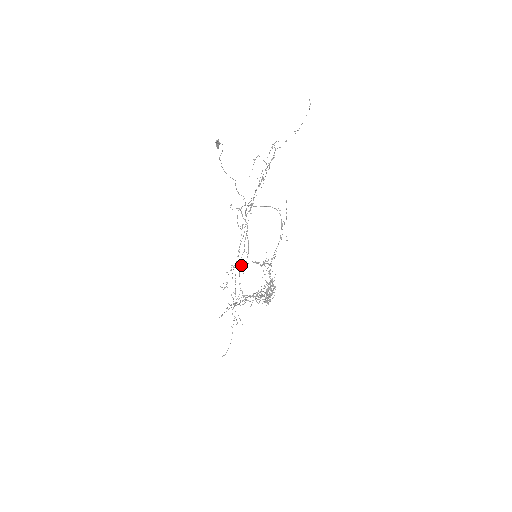
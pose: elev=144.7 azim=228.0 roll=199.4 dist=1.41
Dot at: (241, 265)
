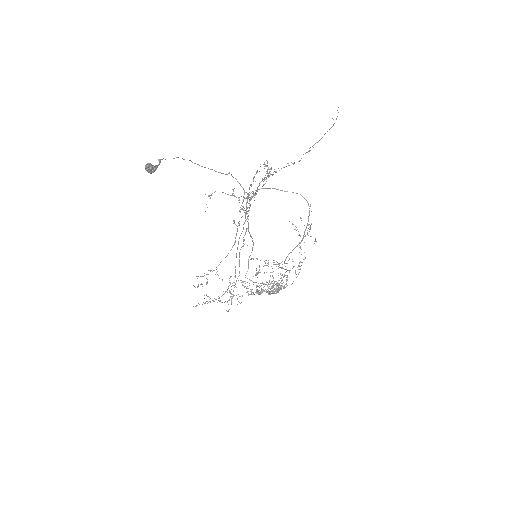
Dot at: (217, 274)
